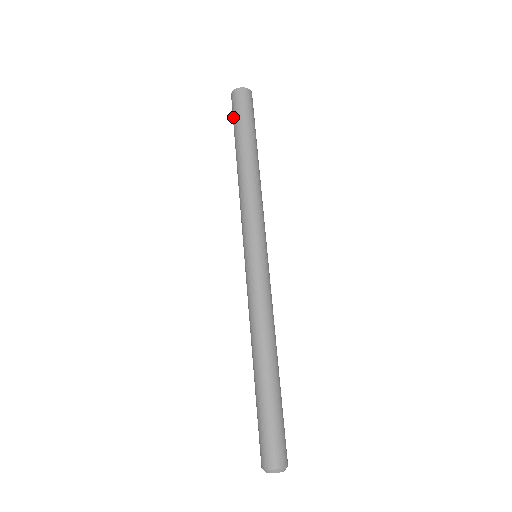
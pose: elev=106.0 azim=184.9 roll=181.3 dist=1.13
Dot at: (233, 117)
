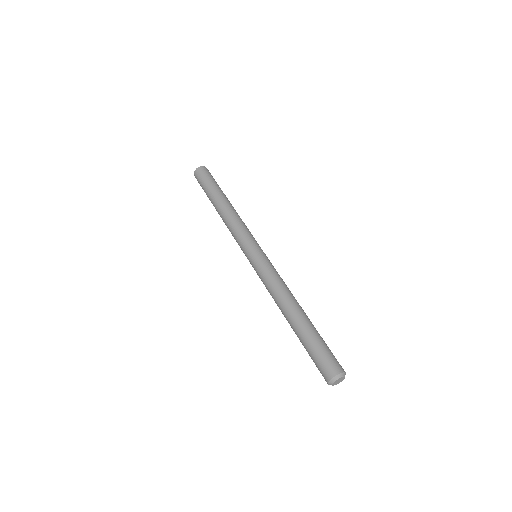
Dot at: (202, 188)
